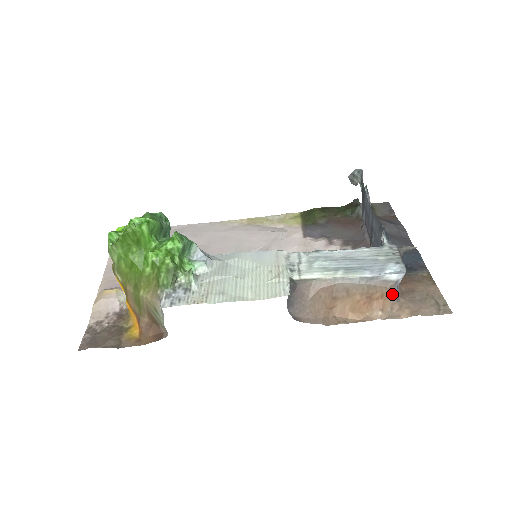
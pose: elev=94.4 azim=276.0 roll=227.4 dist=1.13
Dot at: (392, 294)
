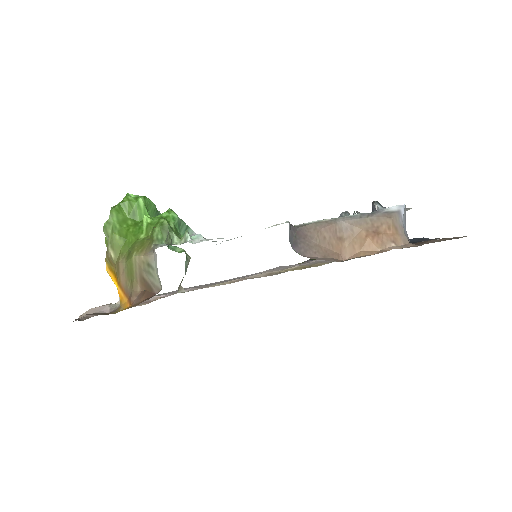
Dot at: (400, 230)
